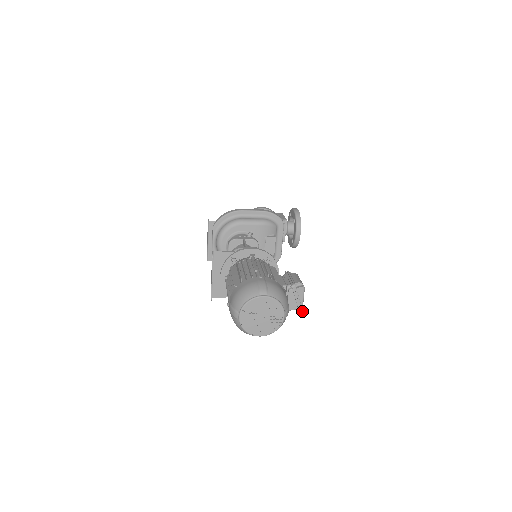
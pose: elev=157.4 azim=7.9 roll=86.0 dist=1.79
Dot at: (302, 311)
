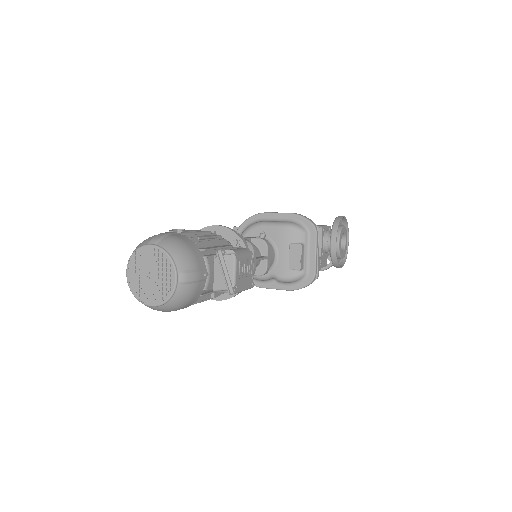
Dot at: (233, 293)
